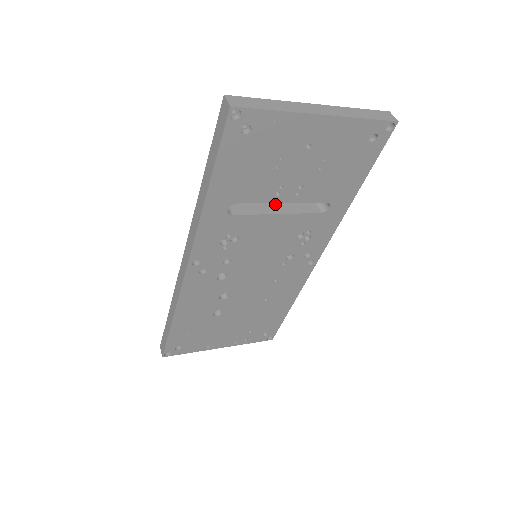
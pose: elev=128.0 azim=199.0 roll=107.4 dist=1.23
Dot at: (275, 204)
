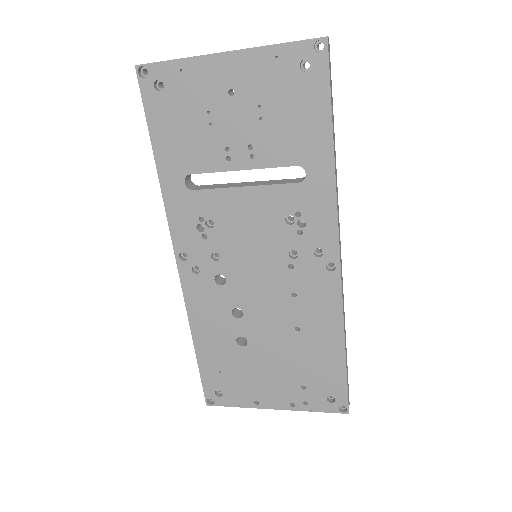
Dot at: (249, 182)
